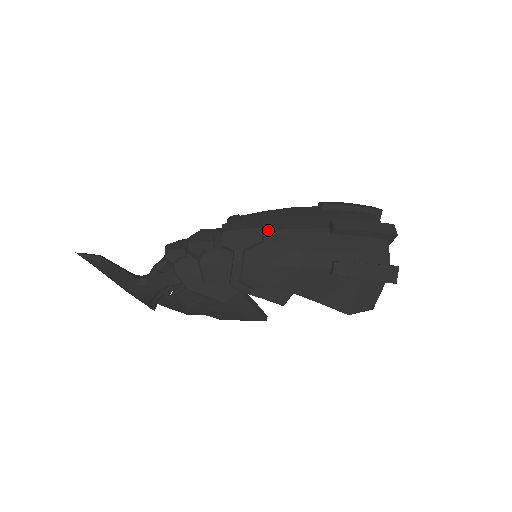
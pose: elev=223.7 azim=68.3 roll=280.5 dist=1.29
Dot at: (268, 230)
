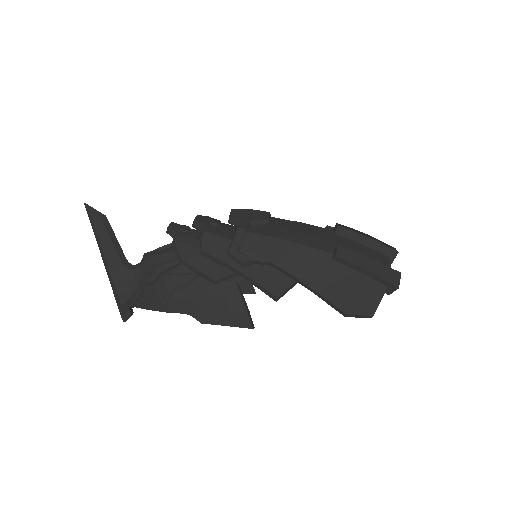
Dot at: occluded
